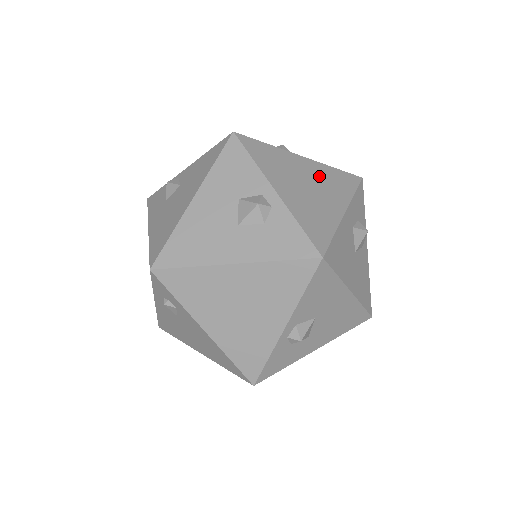
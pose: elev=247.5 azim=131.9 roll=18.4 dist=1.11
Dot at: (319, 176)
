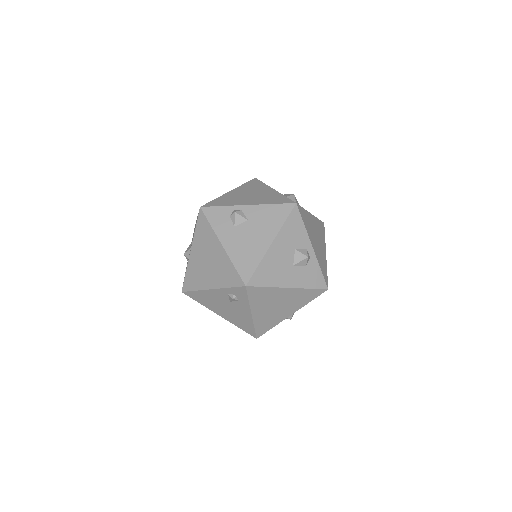
Dot at: (317, 229)
